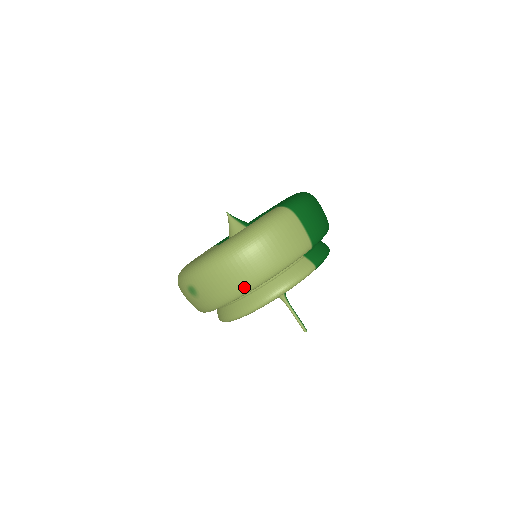
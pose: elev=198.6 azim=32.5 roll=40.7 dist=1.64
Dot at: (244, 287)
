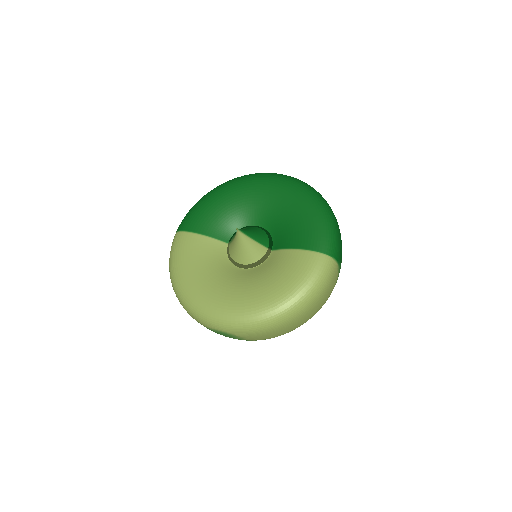
Dot at: occluded
